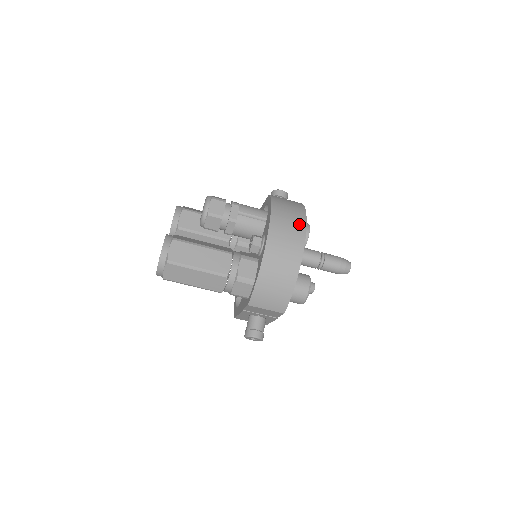
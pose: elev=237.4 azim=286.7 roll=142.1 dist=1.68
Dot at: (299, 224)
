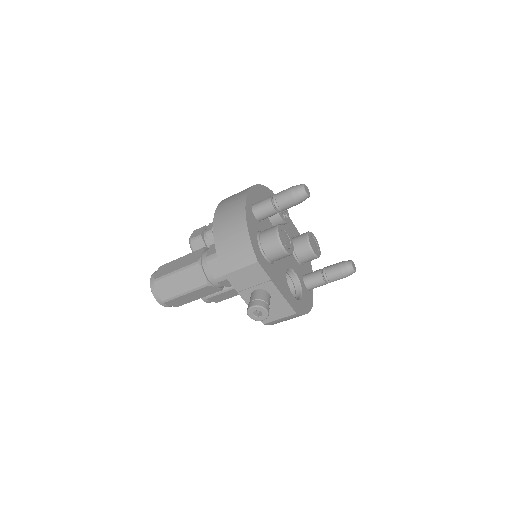
Dot at: occluded
